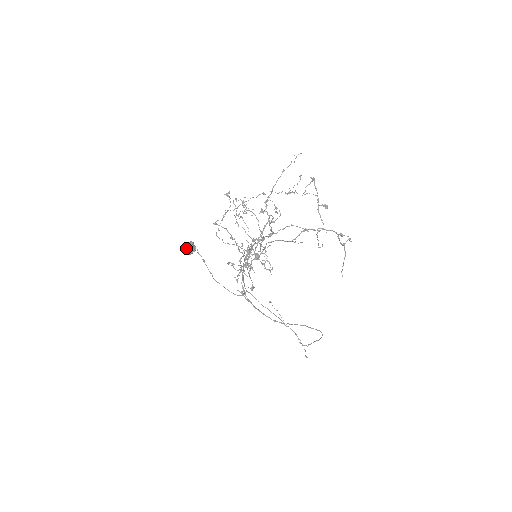
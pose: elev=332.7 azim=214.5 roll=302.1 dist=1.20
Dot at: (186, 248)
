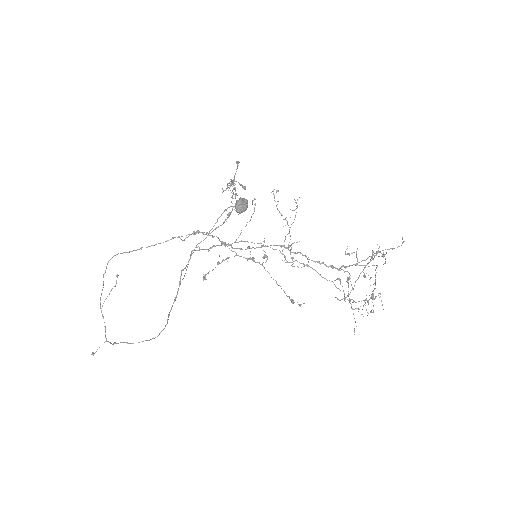
Dot at: (244, 204)
